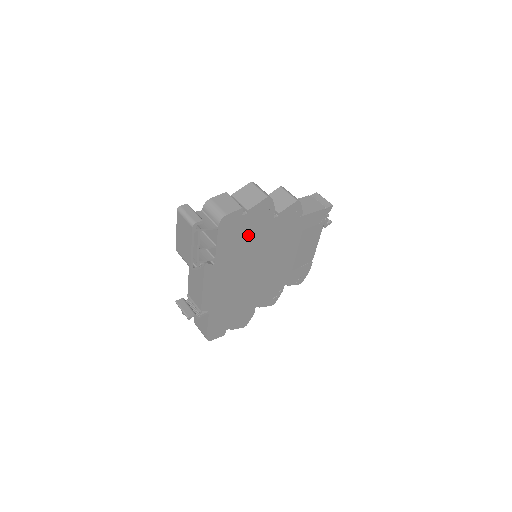
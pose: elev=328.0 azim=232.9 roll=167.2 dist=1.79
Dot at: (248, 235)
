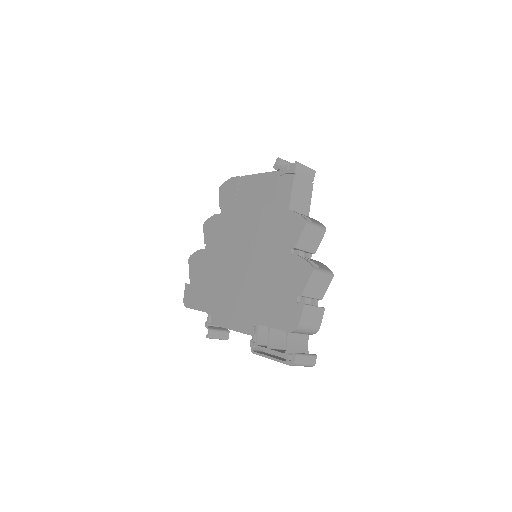
Dot at: occluded
